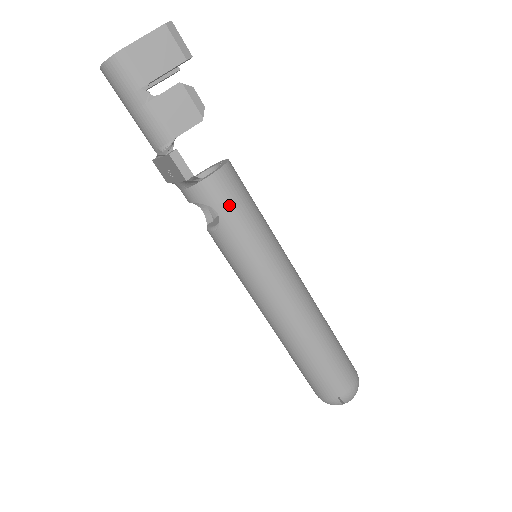
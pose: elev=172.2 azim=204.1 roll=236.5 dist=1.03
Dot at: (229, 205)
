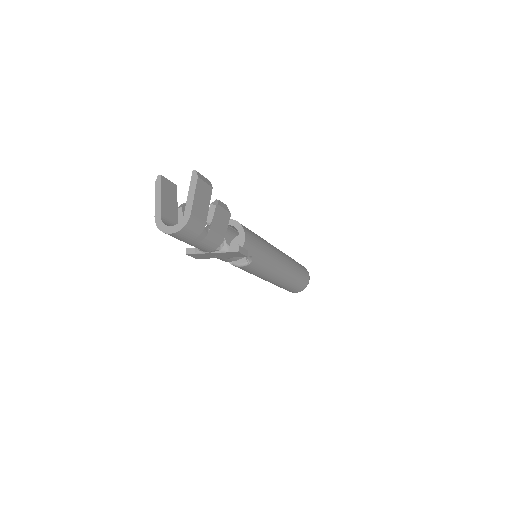
Dot at: (255, 247)
